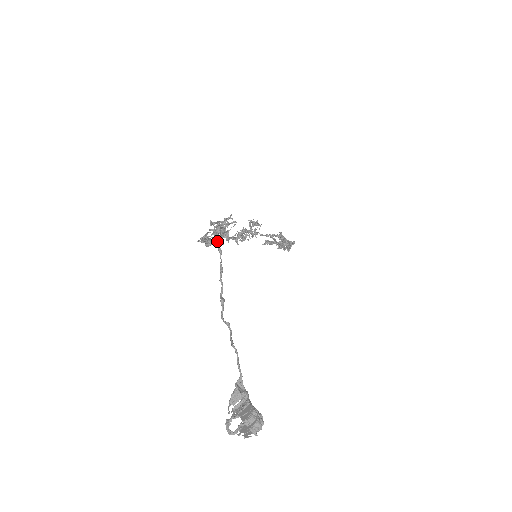
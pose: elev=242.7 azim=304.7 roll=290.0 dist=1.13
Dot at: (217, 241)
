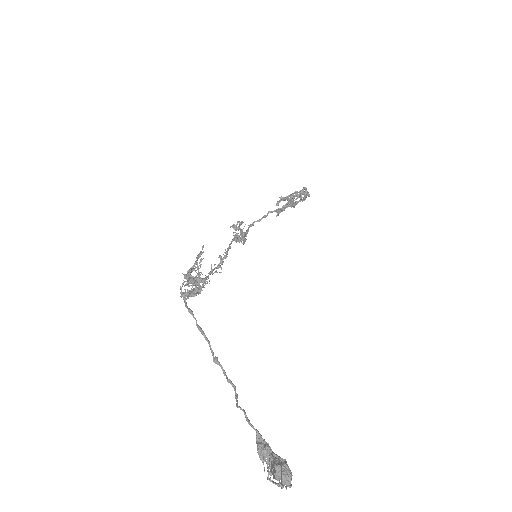
Dot at: (196, 292)
